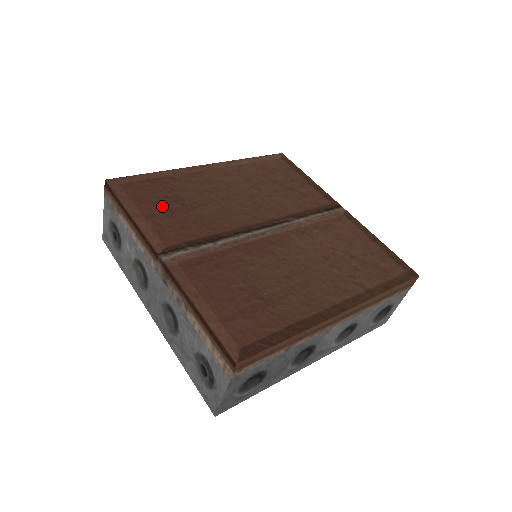
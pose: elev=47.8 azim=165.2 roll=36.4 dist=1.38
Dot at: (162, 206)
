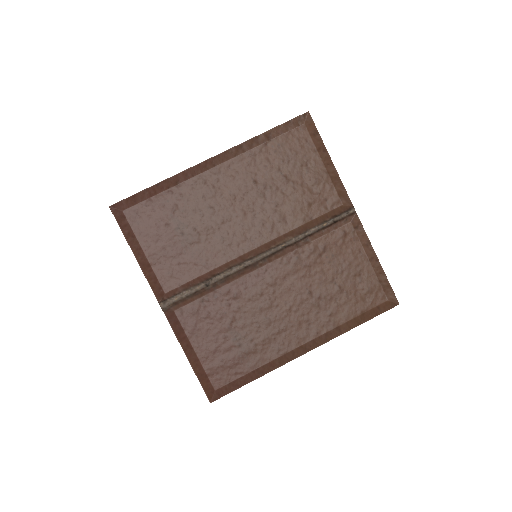
Dot at: (163, 239)
